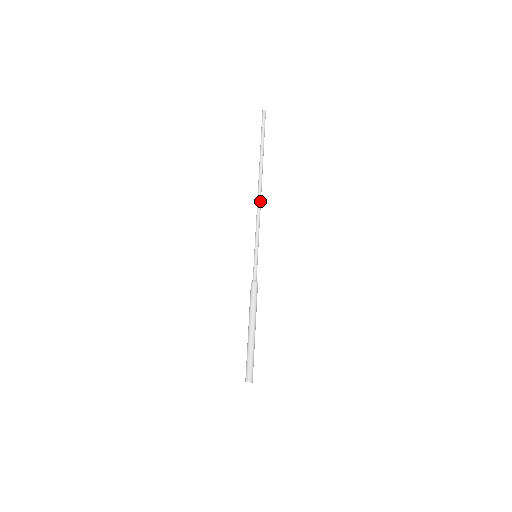
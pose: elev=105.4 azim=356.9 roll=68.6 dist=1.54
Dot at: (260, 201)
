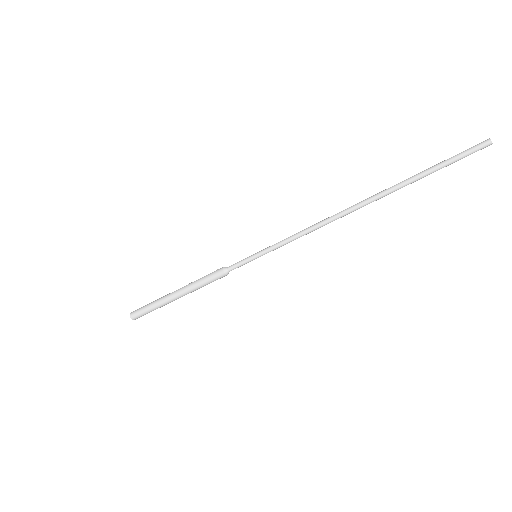
Dot at: (329, 222)
